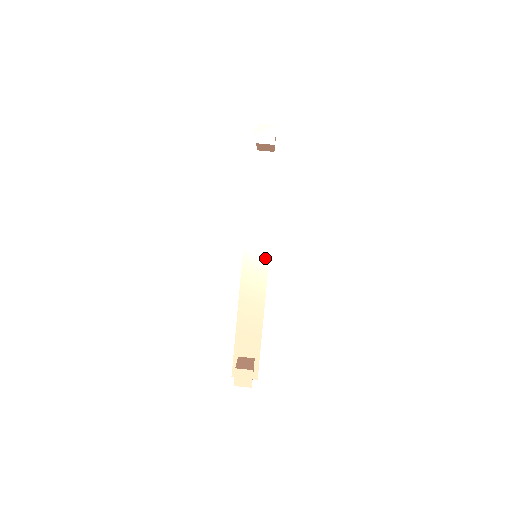
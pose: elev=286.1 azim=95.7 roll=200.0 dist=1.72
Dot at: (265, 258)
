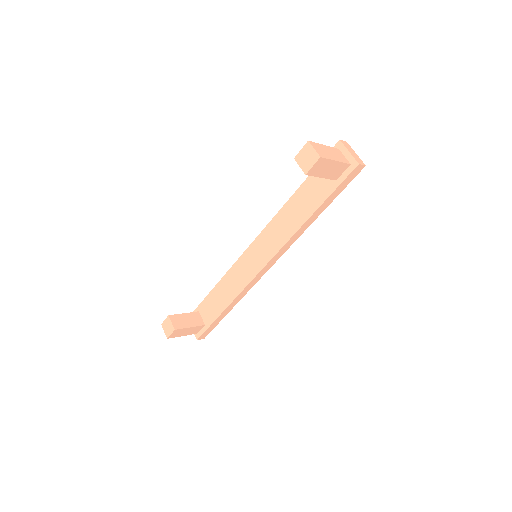
Dot at: (261, 265)
